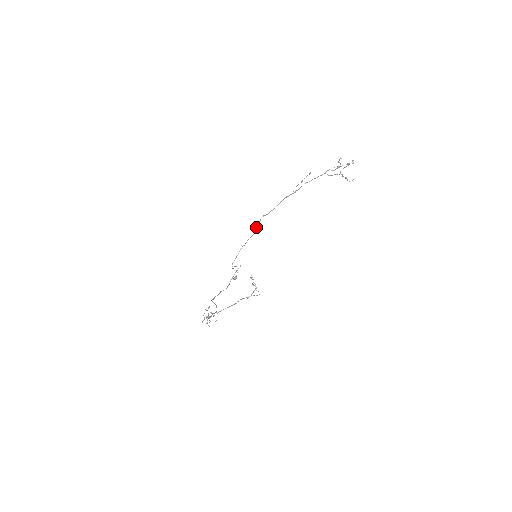
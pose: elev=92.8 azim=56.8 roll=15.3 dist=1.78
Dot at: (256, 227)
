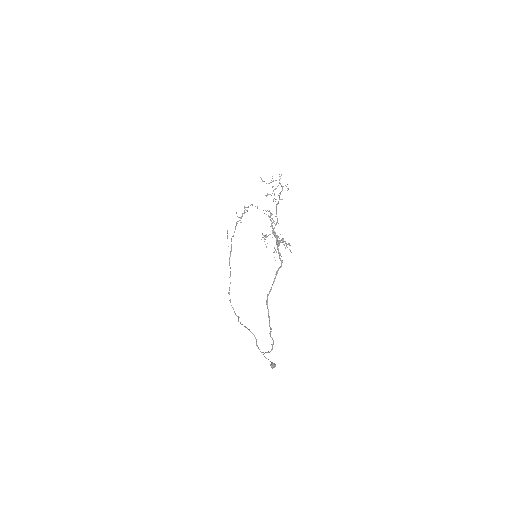
Dot at: occluded
